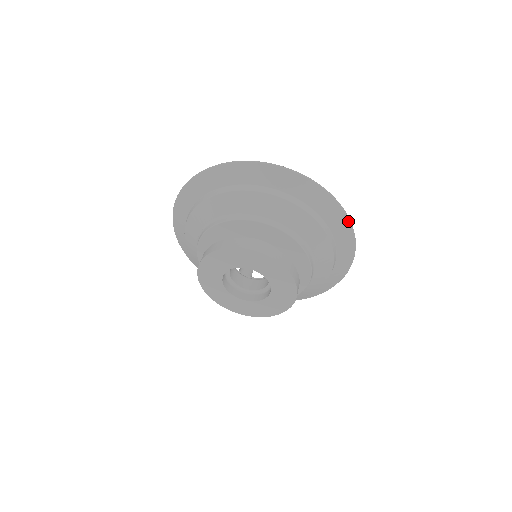
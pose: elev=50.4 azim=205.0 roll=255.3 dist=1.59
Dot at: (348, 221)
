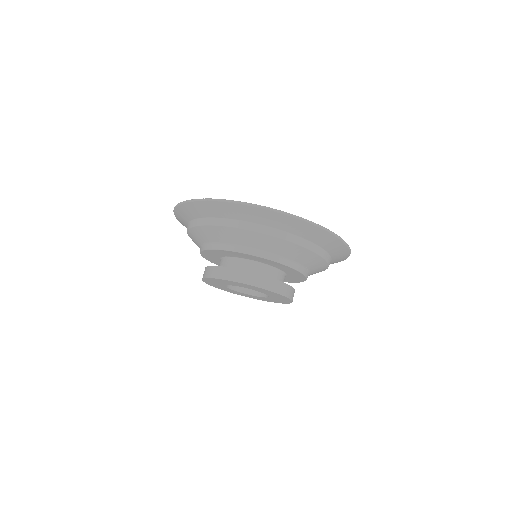
Dot at: (276, 213)
